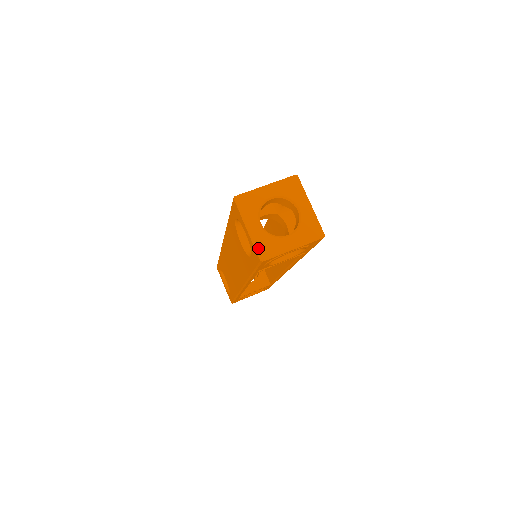
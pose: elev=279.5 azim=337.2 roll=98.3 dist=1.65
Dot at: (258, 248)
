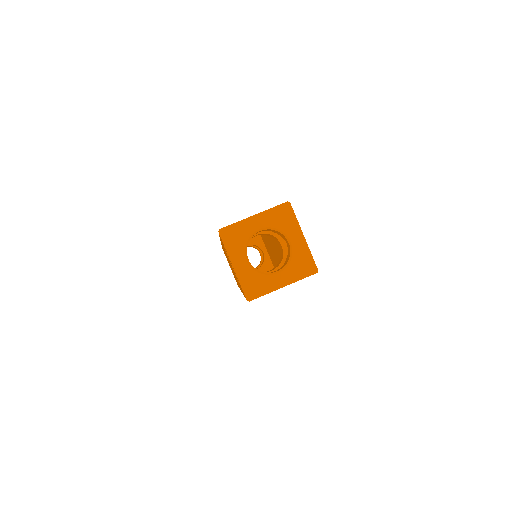
Dot at: (244, 287)
